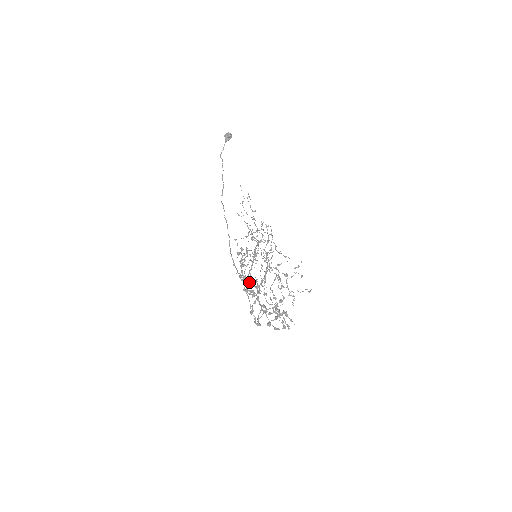
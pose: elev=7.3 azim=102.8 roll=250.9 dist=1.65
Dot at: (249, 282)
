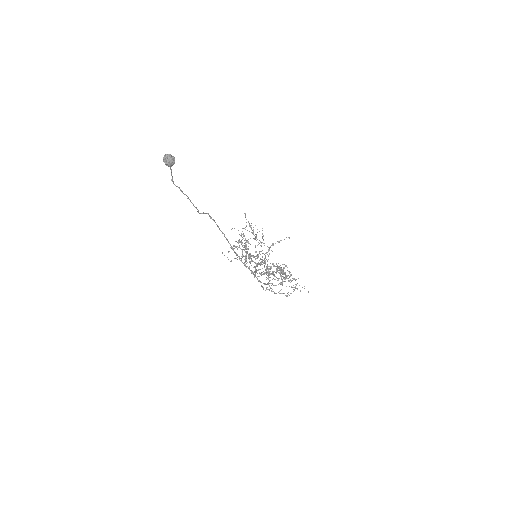
Dot at: occluded
